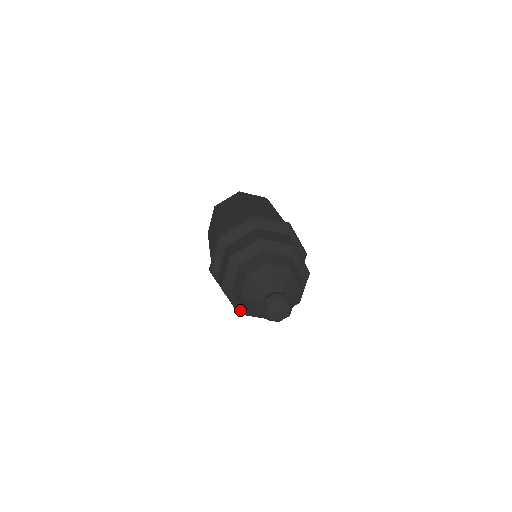
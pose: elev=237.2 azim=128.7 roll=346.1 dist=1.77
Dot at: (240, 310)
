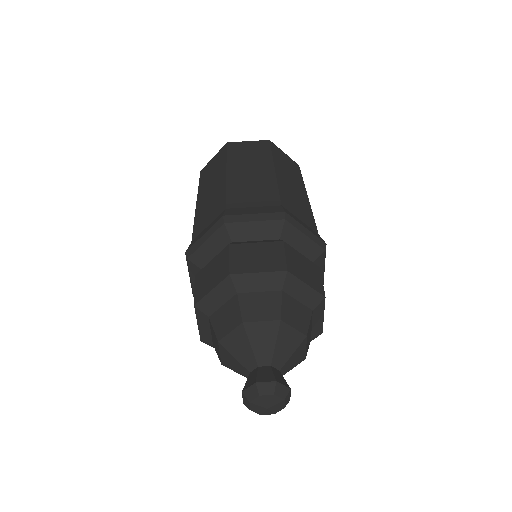
Dot at: (205, 339)
